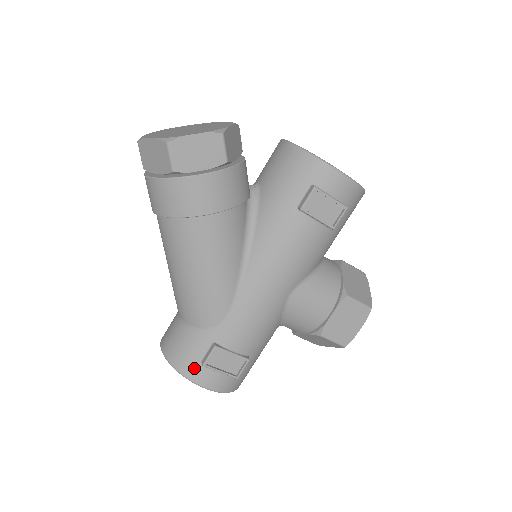
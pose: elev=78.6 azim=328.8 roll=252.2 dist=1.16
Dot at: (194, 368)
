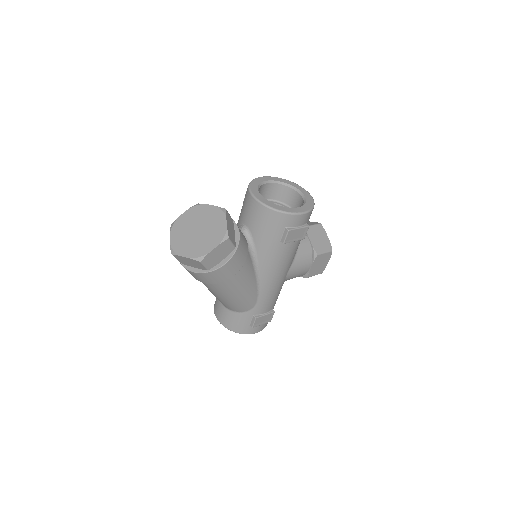
Dot at: (247, 329)
